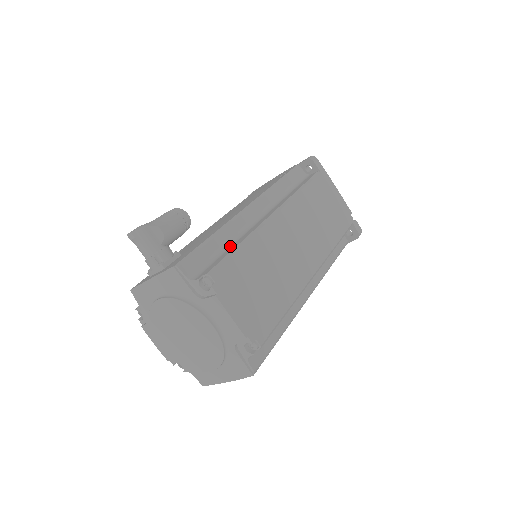
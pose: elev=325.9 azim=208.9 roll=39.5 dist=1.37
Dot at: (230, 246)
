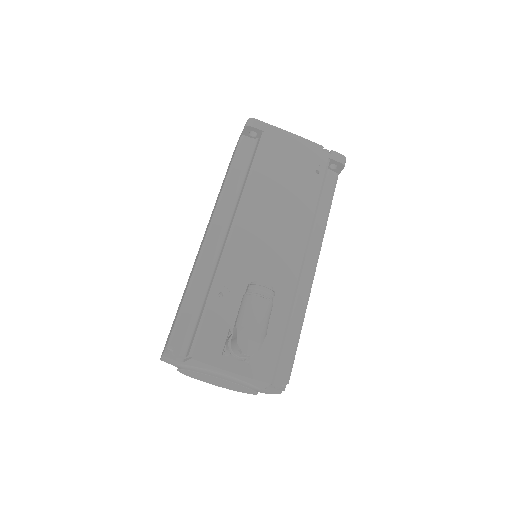
Dot at: (290, 325)
